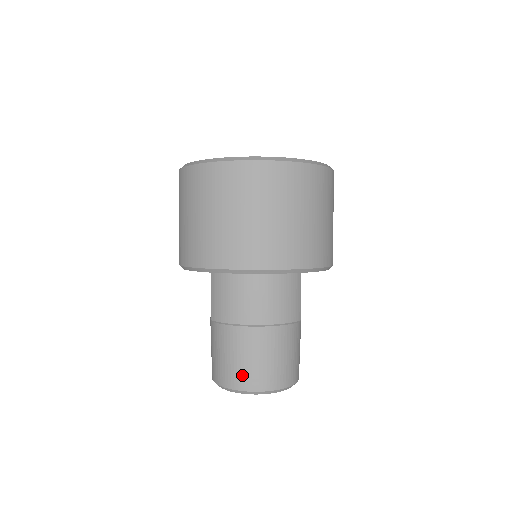
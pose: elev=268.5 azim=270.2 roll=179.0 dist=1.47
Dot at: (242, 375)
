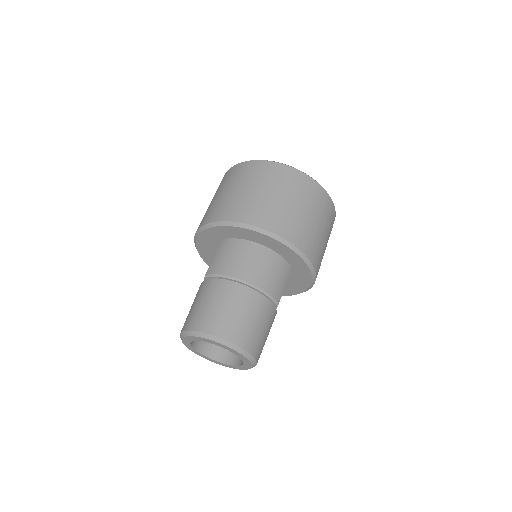
Dot at: (216, 321)
